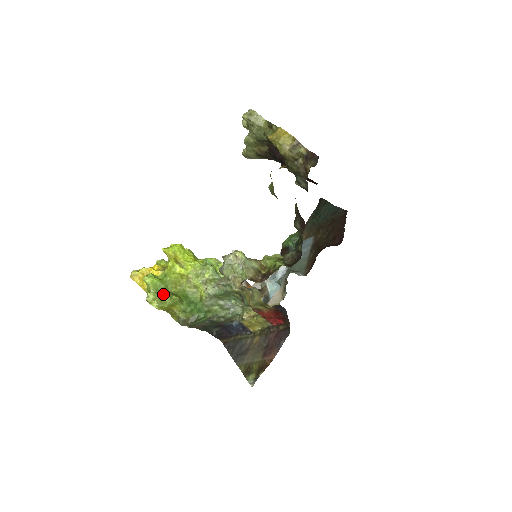
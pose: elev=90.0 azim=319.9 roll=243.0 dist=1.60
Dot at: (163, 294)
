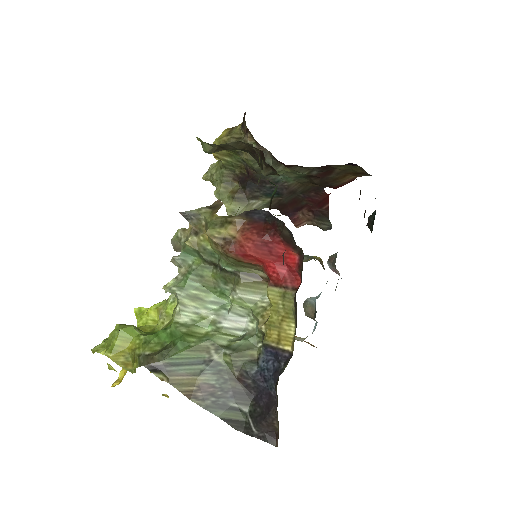
Dot at: occluded
